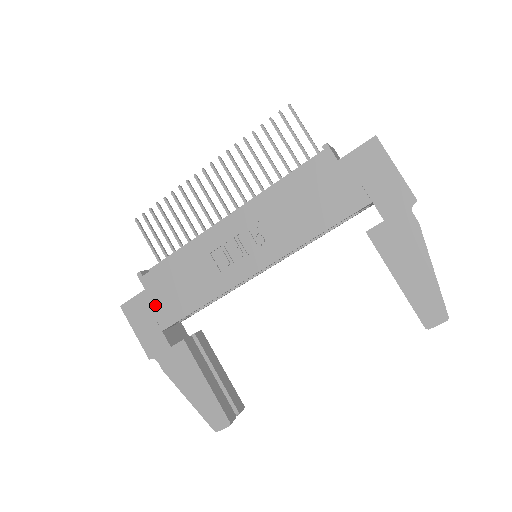
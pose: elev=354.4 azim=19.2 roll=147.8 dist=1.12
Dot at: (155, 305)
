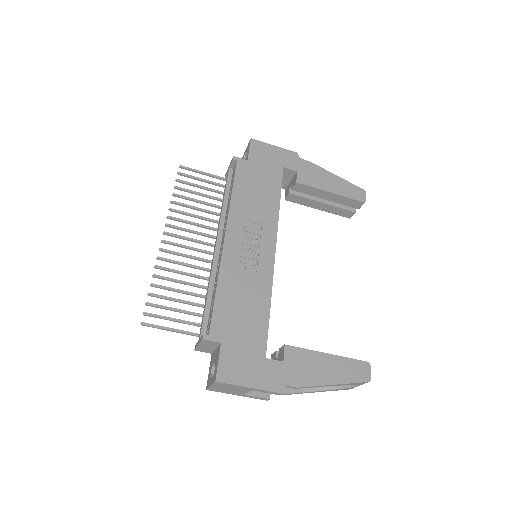
Dot at: (241, 345)
